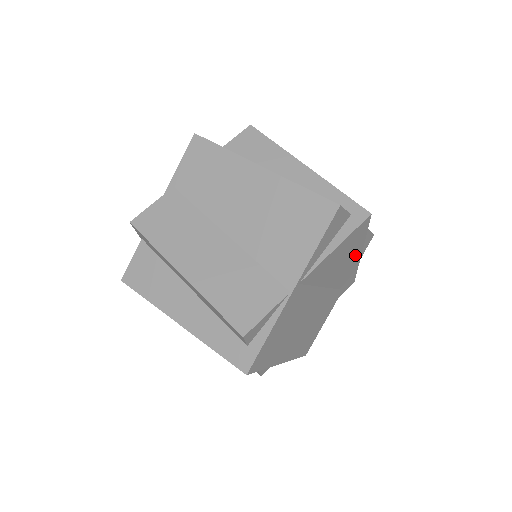
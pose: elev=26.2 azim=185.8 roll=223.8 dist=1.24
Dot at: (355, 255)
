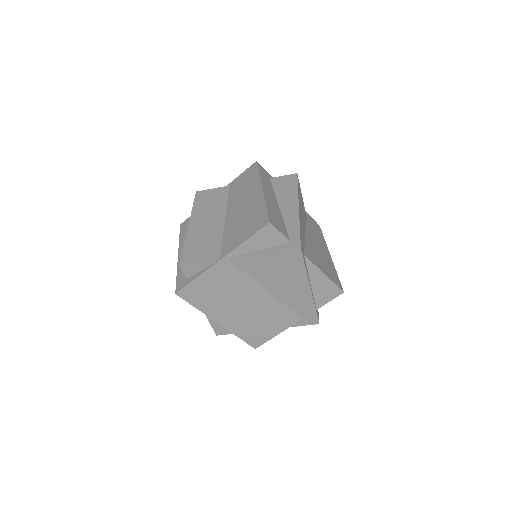
Dot at: (301, 284)
